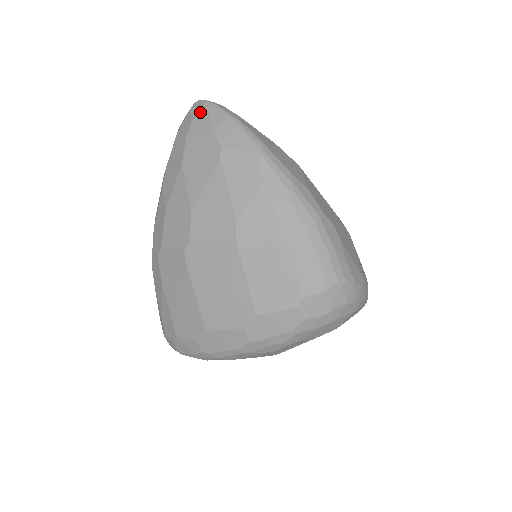
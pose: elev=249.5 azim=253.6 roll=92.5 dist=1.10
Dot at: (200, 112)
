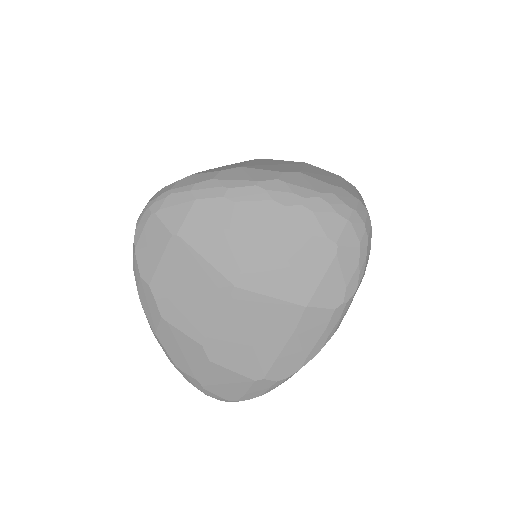
Dot at: occluded
